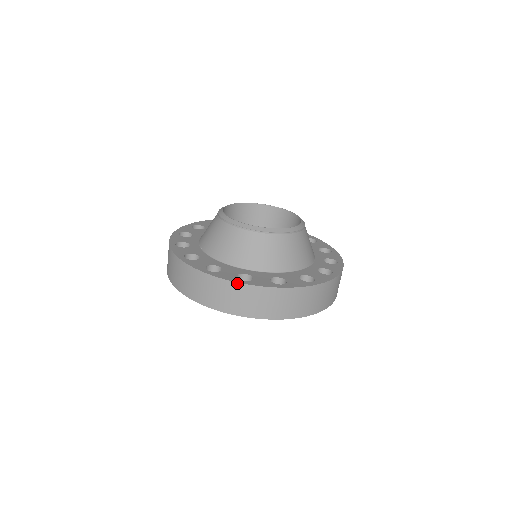
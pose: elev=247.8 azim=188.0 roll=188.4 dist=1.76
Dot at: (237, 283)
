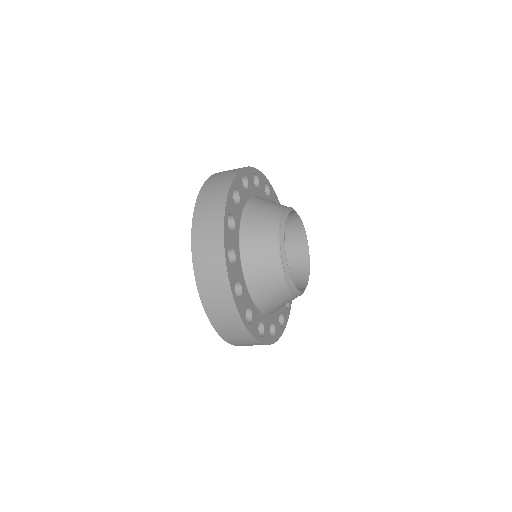
Dot at: (258, 342)
